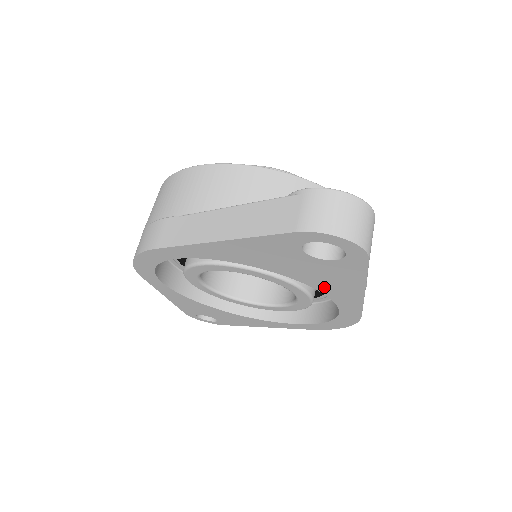
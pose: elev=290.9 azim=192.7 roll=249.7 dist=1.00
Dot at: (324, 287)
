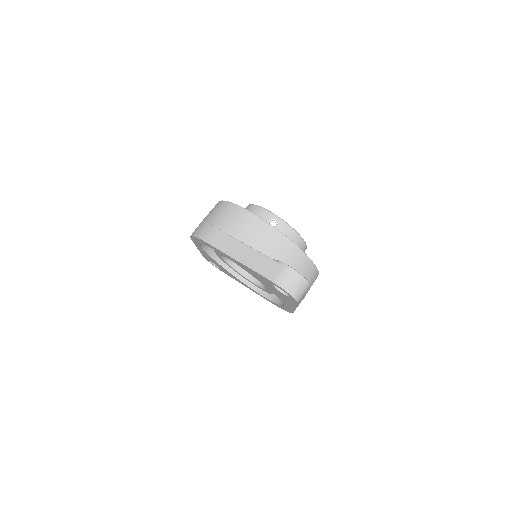
Dot at: (279, 297)
